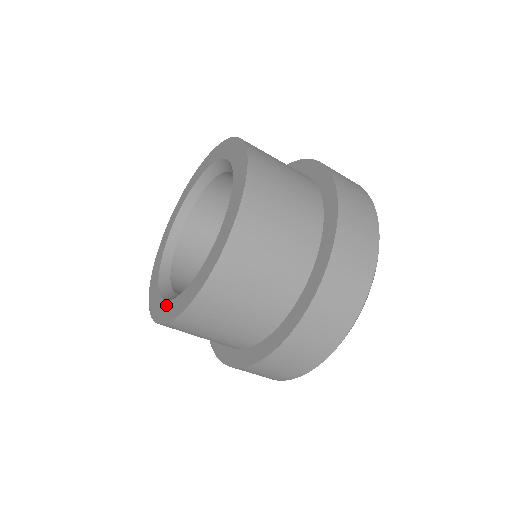
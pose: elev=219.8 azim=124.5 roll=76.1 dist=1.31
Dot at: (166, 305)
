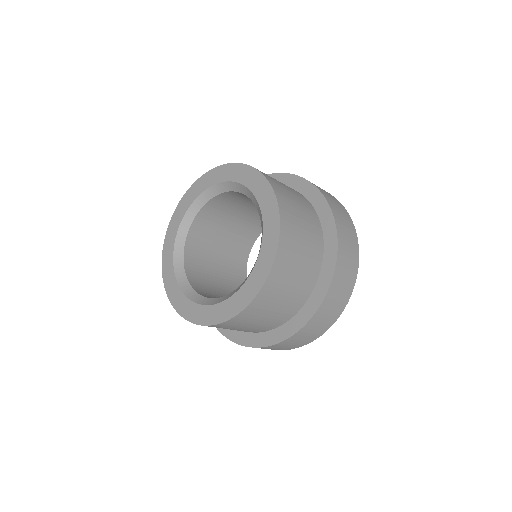
Dot at: (171, 268)
